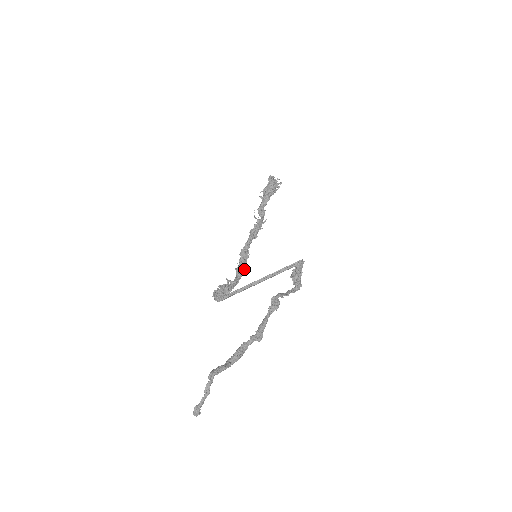
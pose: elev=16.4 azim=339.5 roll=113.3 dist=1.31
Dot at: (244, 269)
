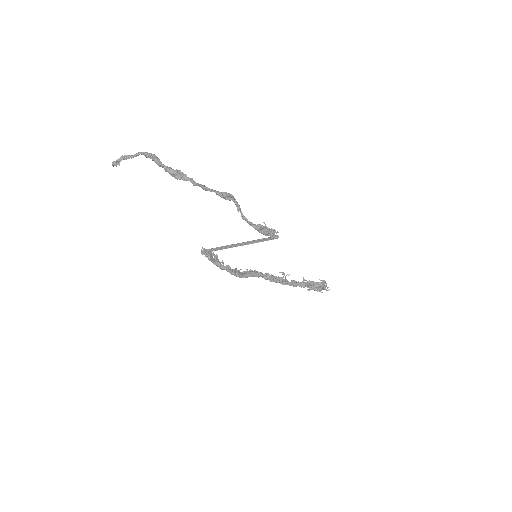
Dot at: (241, 273)
